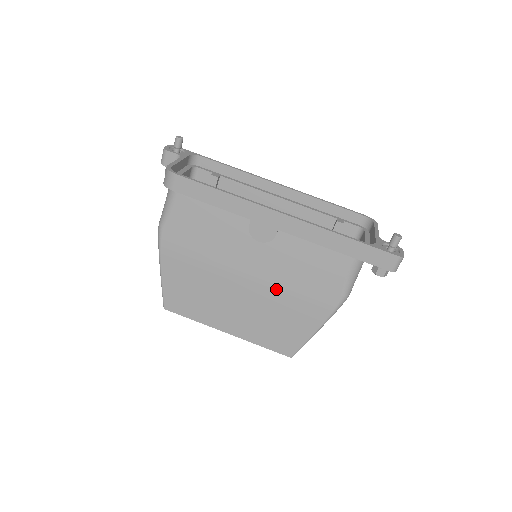
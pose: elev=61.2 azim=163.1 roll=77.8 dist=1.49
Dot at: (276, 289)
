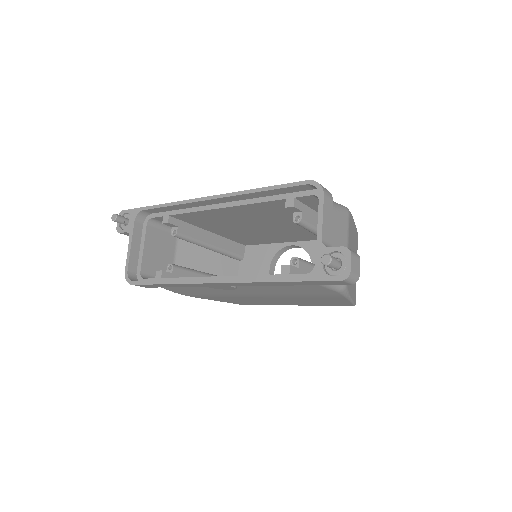
Dot at: (284, 296)
